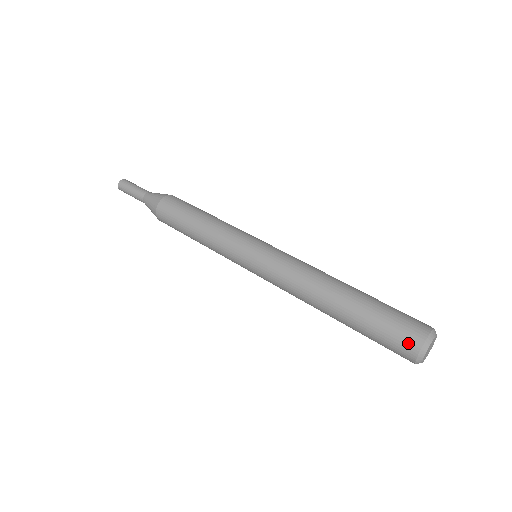
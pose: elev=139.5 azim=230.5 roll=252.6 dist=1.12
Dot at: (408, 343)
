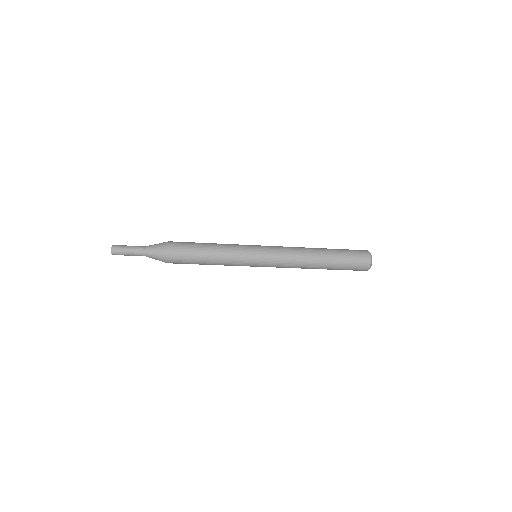
Dot at: (364, 253)
